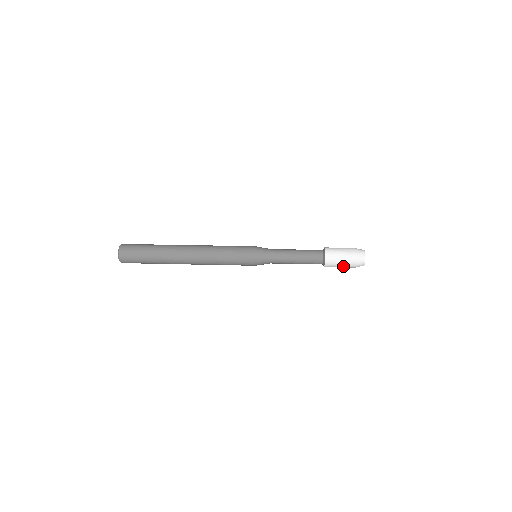
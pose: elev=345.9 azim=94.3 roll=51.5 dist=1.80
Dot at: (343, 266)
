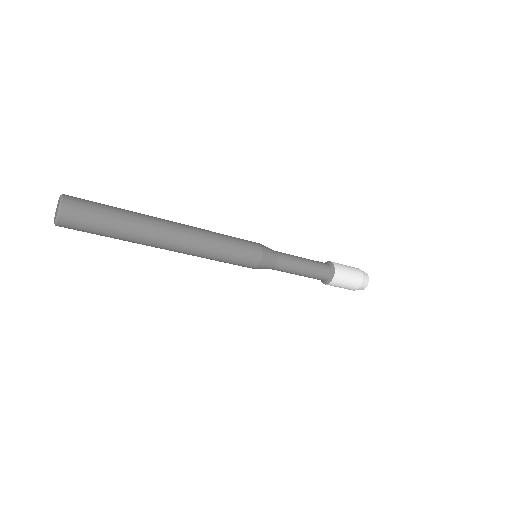
Dot at: (348, 285)
